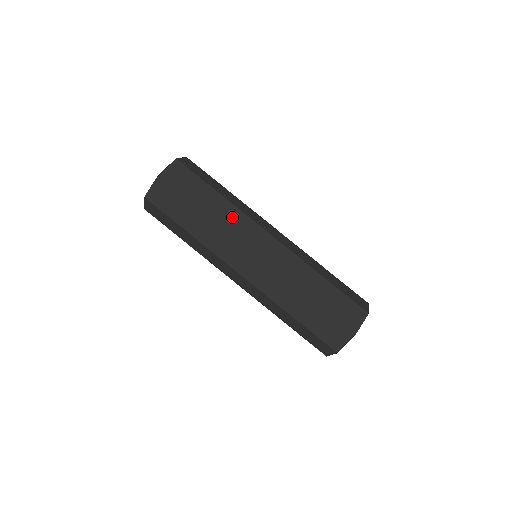
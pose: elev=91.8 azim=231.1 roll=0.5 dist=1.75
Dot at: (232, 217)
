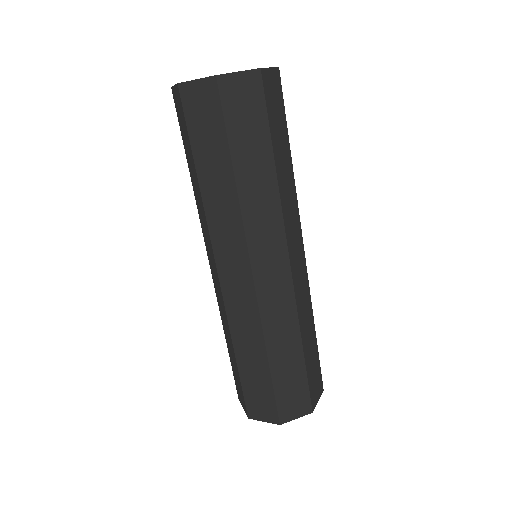
Dot at: (264, 208)
